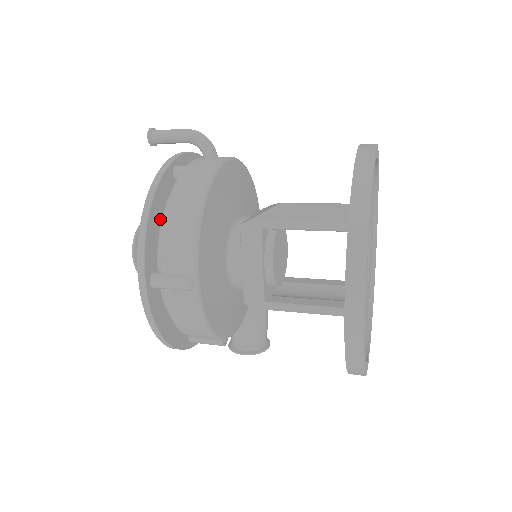
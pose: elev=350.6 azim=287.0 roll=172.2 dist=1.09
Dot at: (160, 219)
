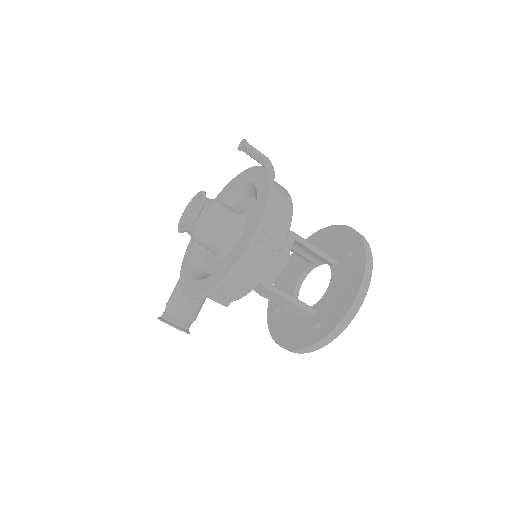
Dot at: occluded
